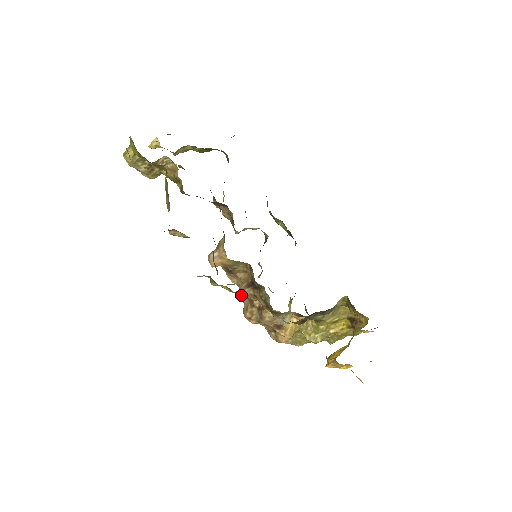
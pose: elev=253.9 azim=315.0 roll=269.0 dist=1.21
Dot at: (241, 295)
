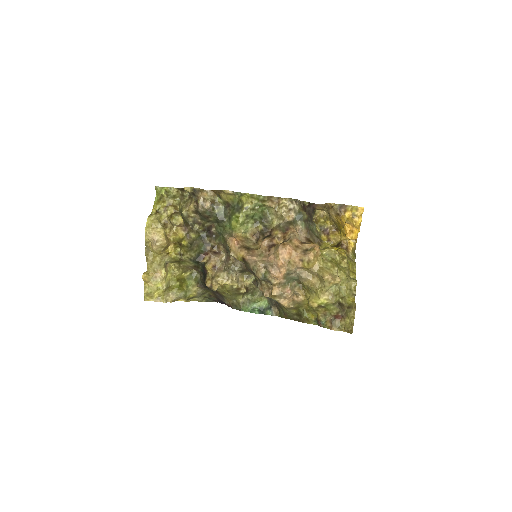
Dot at: (267, 257)
